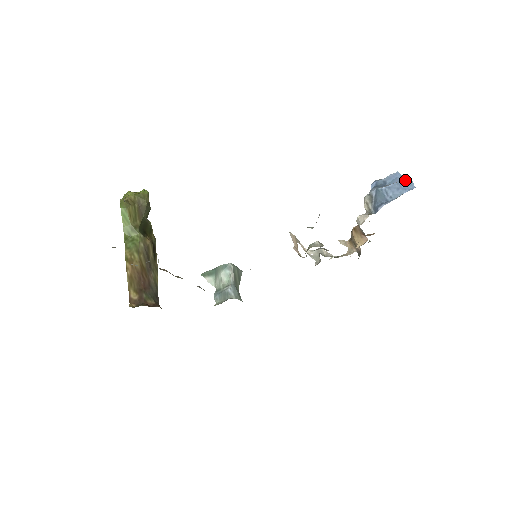
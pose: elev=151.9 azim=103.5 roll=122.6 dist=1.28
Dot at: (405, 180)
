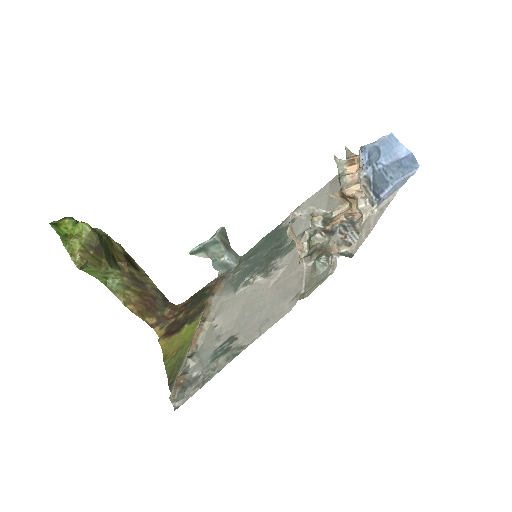
Dot at: (406, 157)
